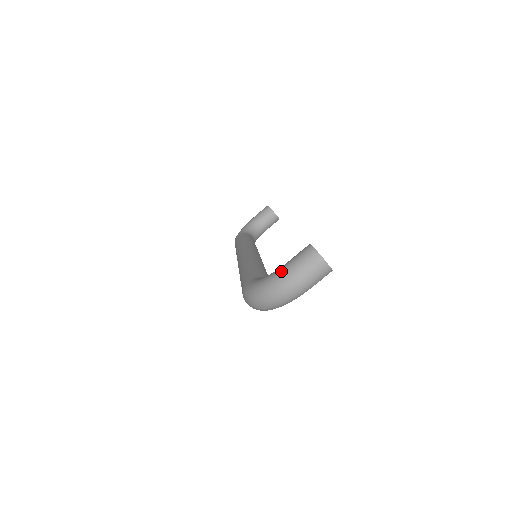
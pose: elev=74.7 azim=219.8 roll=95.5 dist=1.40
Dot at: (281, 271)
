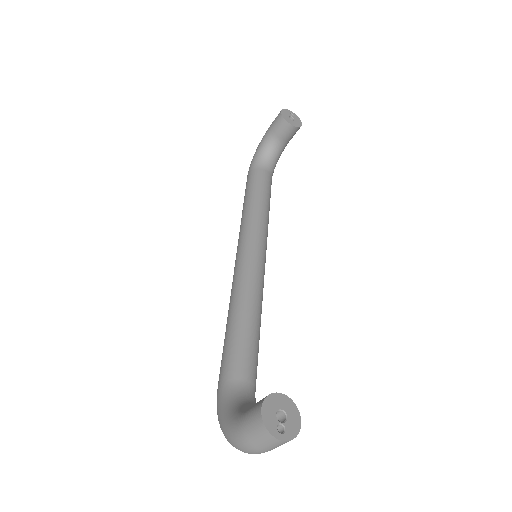
Dot at: (235, 433)
